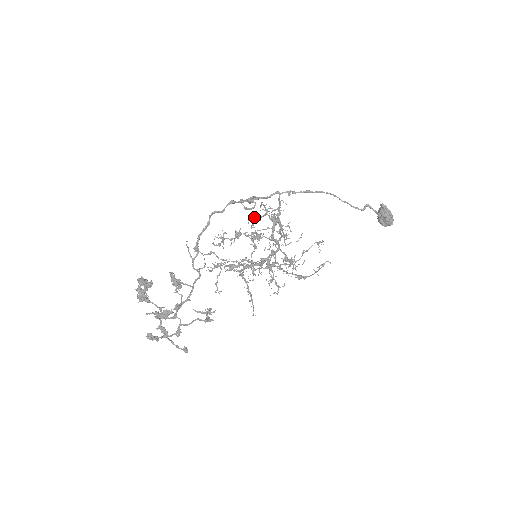
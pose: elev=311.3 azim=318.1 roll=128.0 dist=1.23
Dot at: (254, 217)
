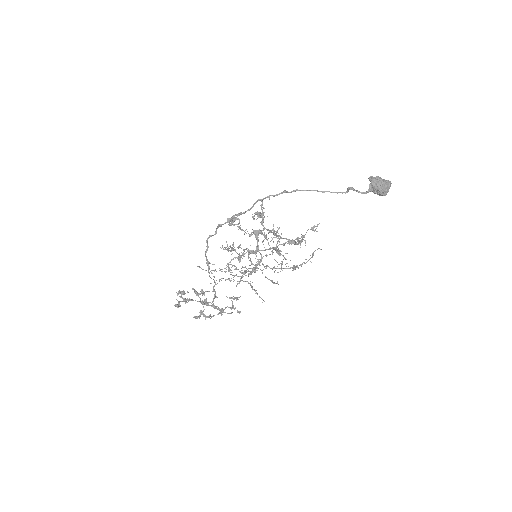
Dot at: (256, 213)
